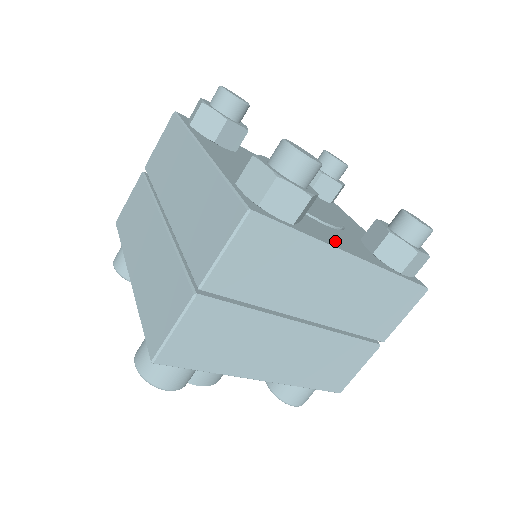
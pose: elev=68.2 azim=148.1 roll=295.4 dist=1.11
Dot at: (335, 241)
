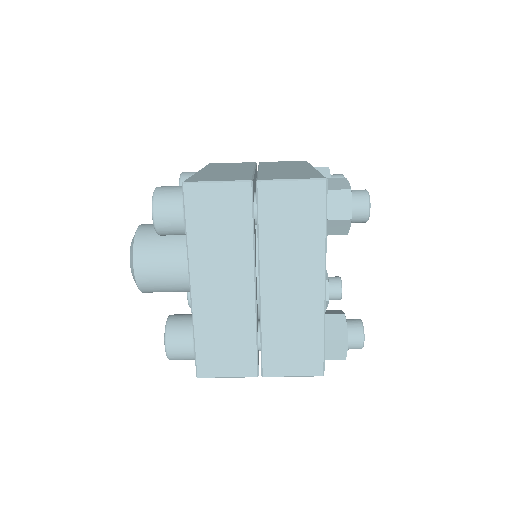
Dot at: occluded
